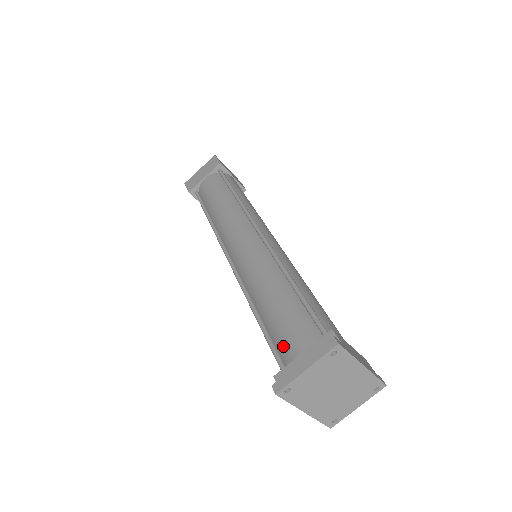
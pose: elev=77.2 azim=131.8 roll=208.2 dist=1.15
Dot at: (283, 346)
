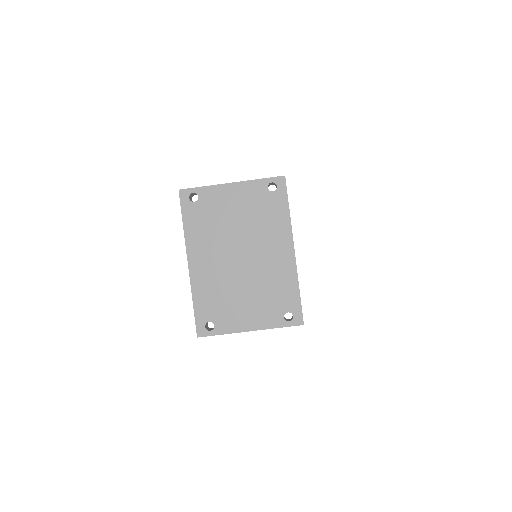
Dot at: occluded
